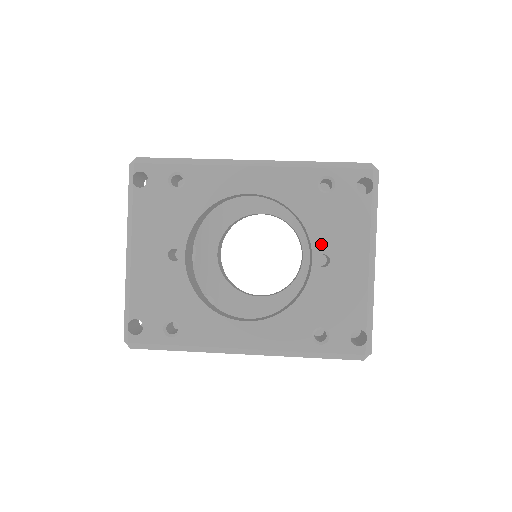
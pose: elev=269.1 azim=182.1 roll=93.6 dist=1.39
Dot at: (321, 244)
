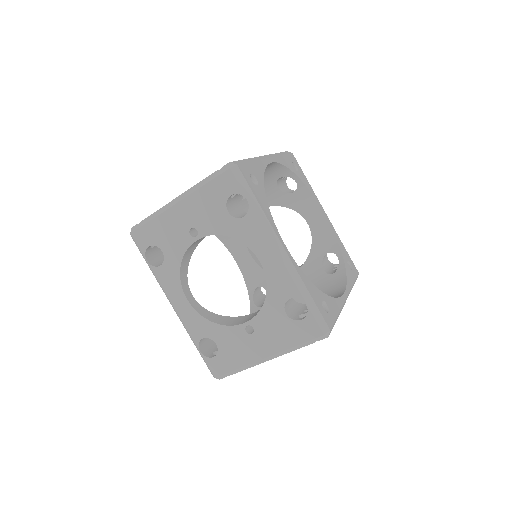
Dot at: occluded
